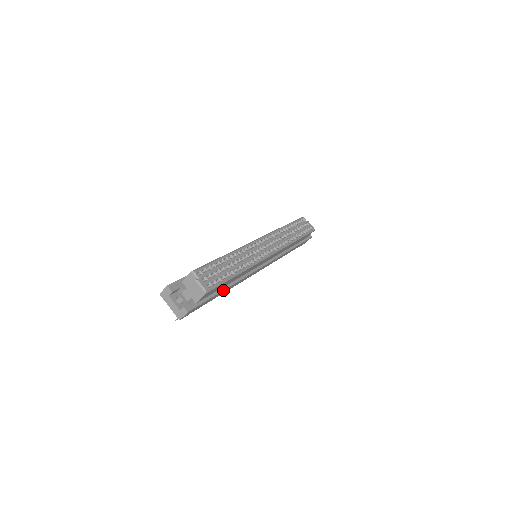
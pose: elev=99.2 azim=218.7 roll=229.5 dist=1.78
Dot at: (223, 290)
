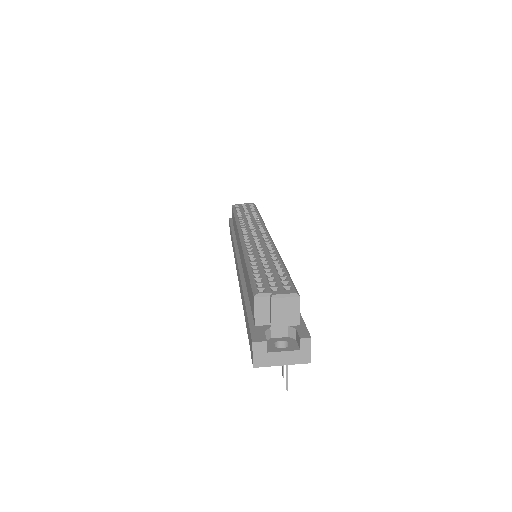
Dot at: occluded
